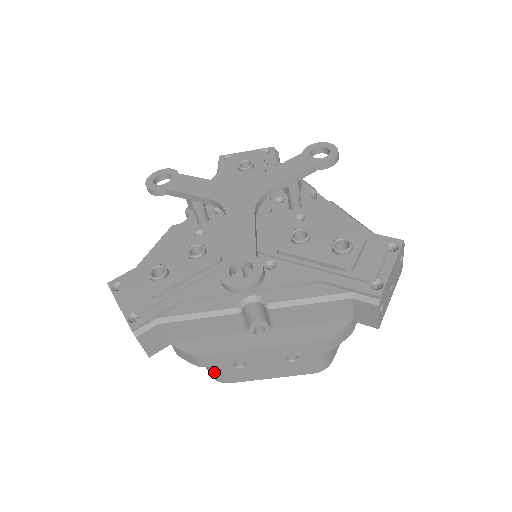
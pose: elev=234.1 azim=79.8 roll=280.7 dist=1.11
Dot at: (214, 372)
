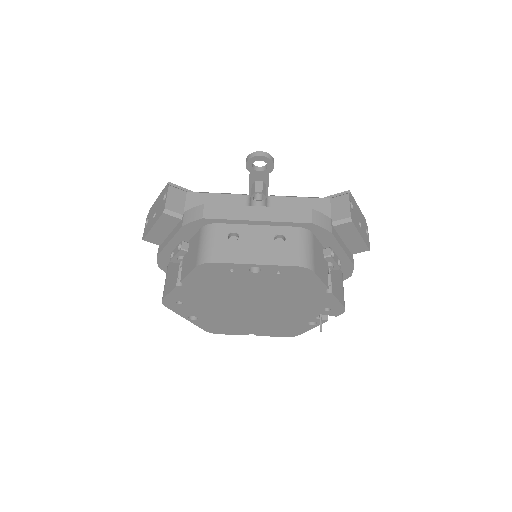
Dot at: (205, 248)
